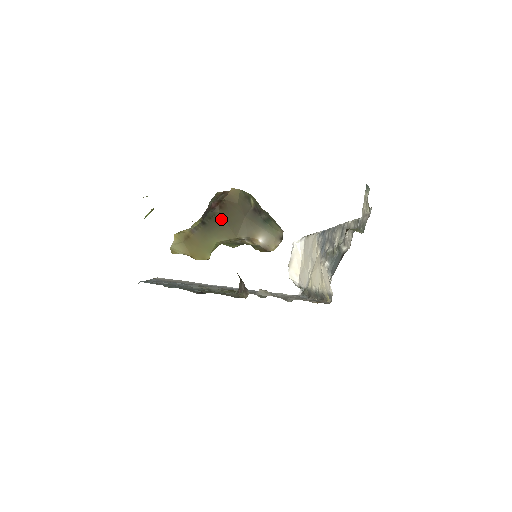
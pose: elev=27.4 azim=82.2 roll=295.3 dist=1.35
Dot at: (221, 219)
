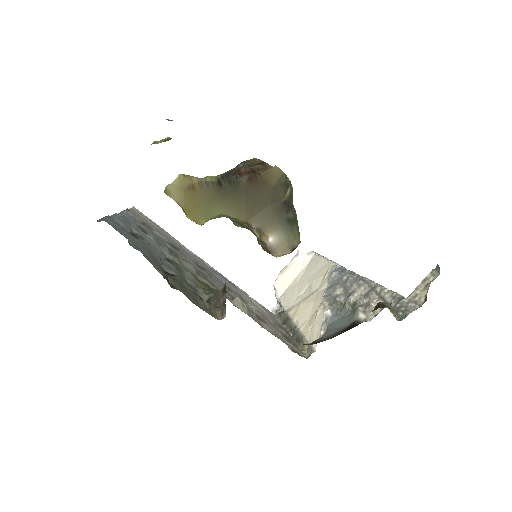
Dot at: (242, 192)
